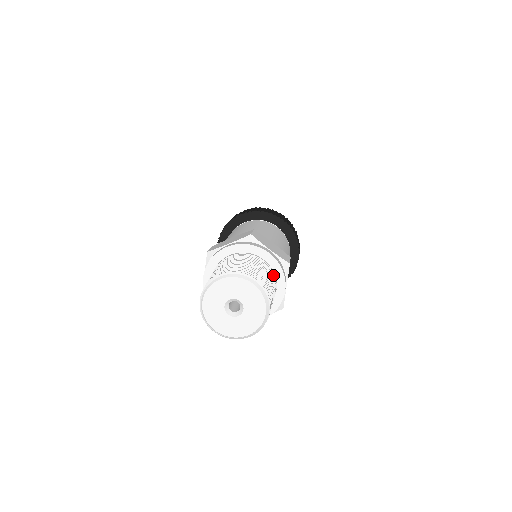
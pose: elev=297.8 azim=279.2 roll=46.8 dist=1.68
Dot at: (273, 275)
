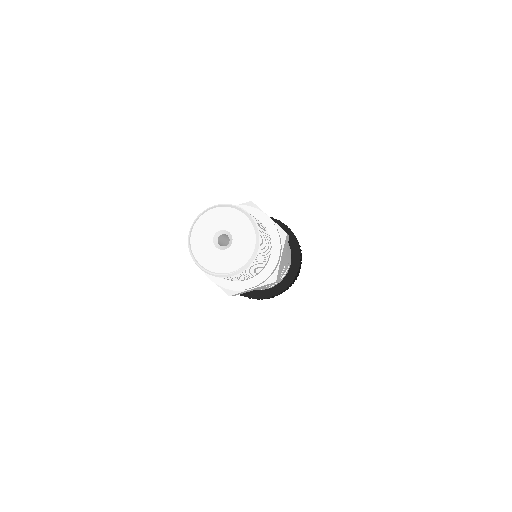
Dot at: (268, 236)
